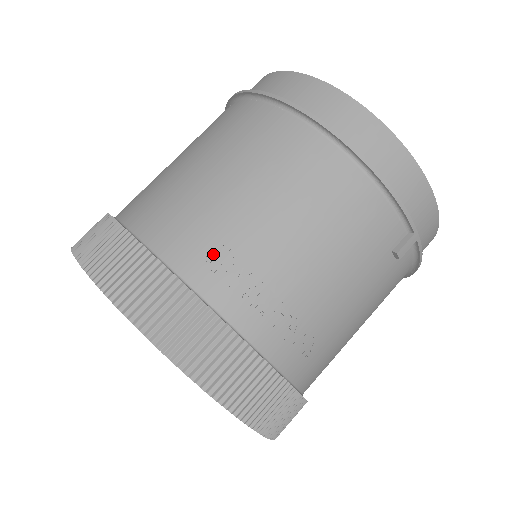
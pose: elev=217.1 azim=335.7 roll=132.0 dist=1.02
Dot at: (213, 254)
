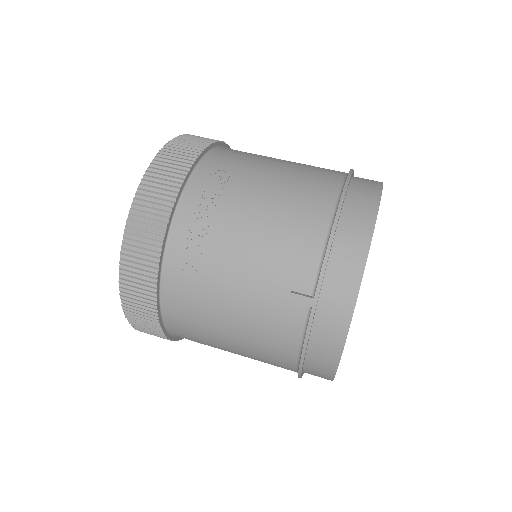
Dot at: (222, 171)
